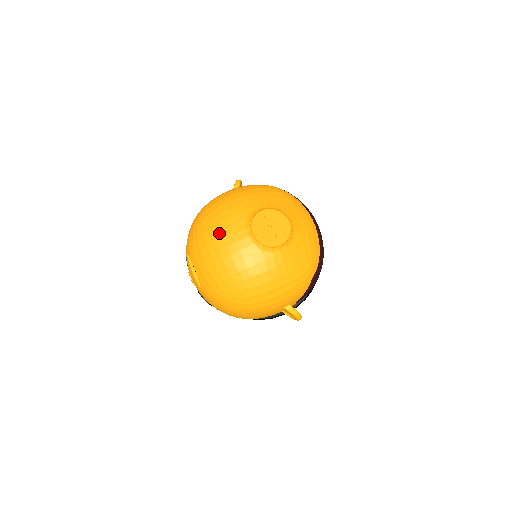
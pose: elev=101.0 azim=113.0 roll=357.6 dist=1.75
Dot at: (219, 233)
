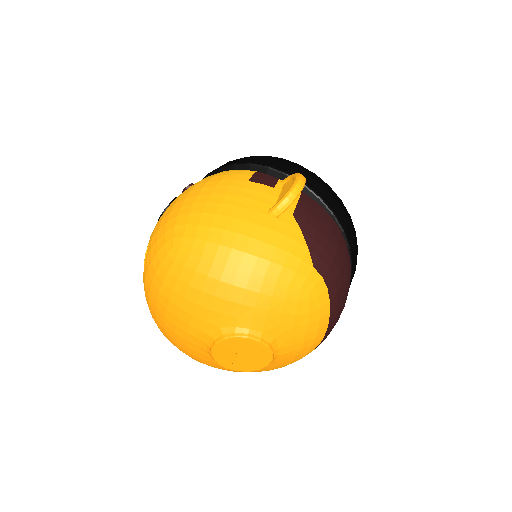
Dot at: (176, 308)
